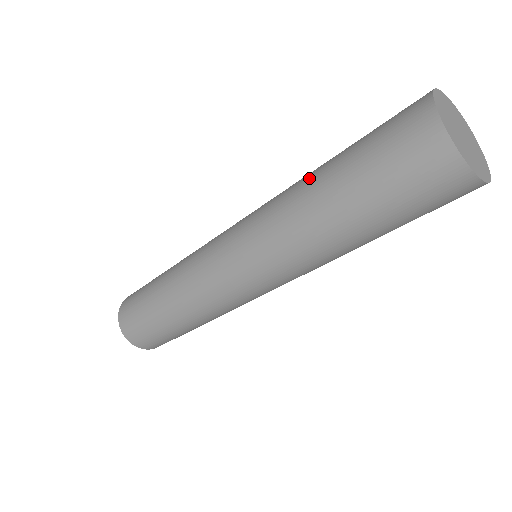
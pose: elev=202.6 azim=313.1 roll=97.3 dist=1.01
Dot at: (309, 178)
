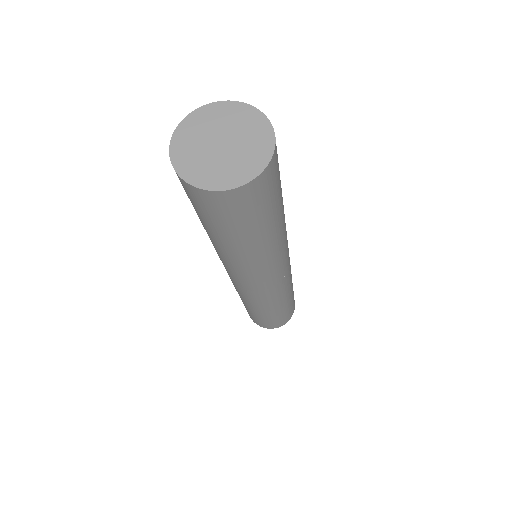
Dot at: occluded
